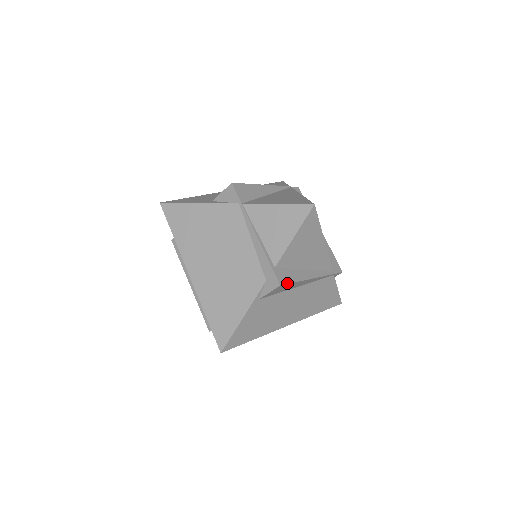
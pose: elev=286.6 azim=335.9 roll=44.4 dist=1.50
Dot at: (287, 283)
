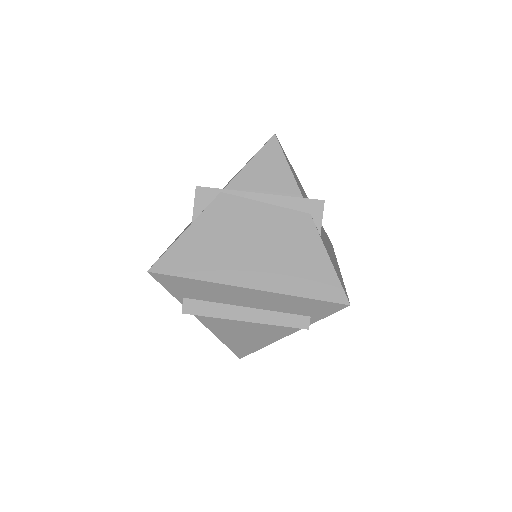
Dot at: occluded
